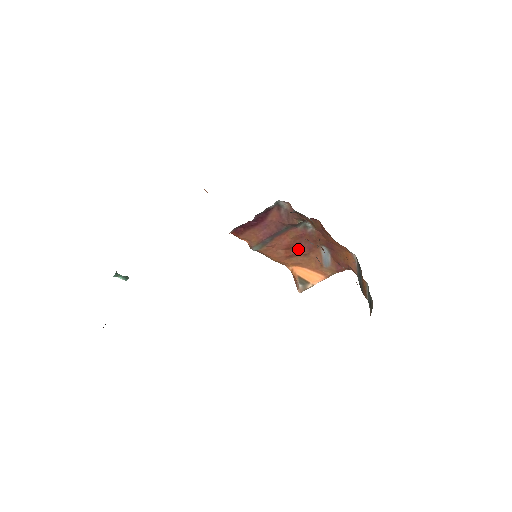
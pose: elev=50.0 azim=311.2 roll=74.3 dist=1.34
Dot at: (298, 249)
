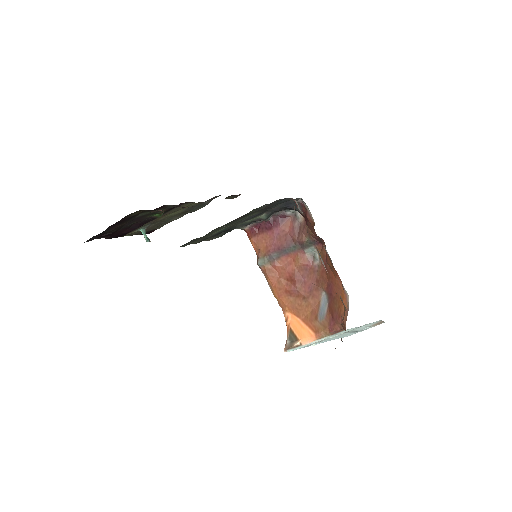
Dot at: (299, 285)
